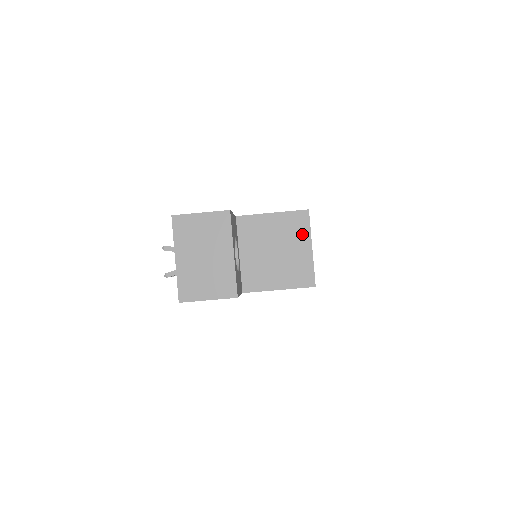
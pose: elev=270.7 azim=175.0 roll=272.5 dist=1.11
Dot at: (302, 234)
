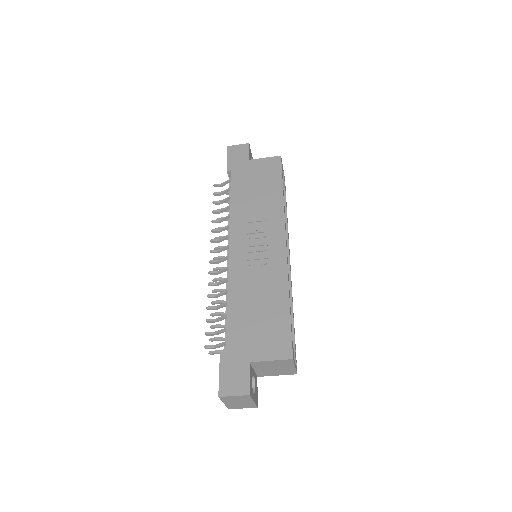
Dot at: (289, 364)
